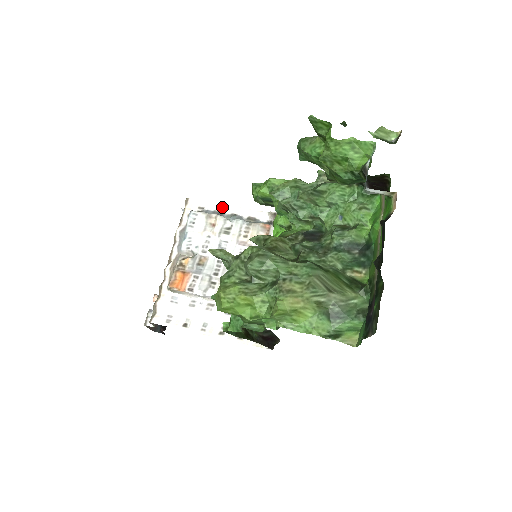
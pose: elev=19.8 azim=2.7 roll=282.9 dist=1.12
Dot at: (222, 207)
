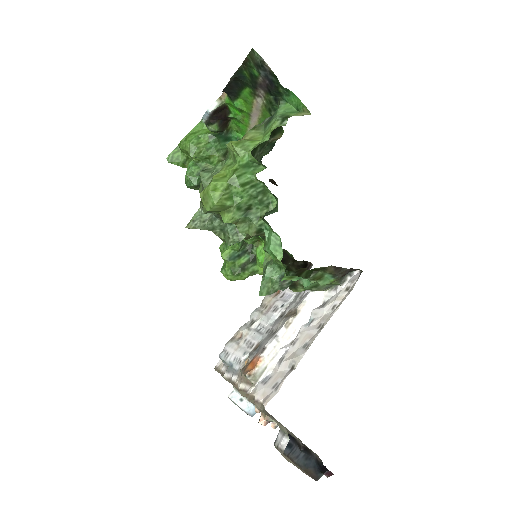
Dot at: occluded
